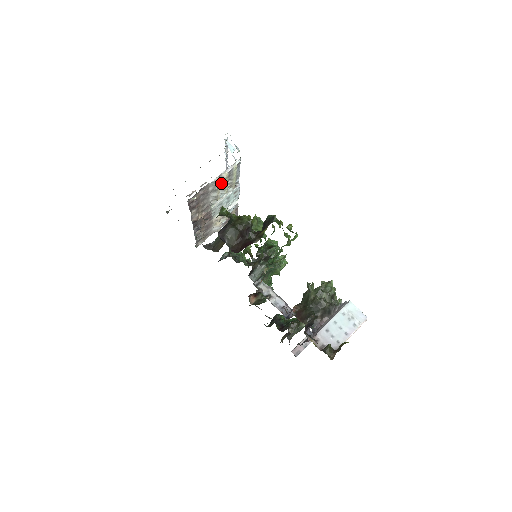
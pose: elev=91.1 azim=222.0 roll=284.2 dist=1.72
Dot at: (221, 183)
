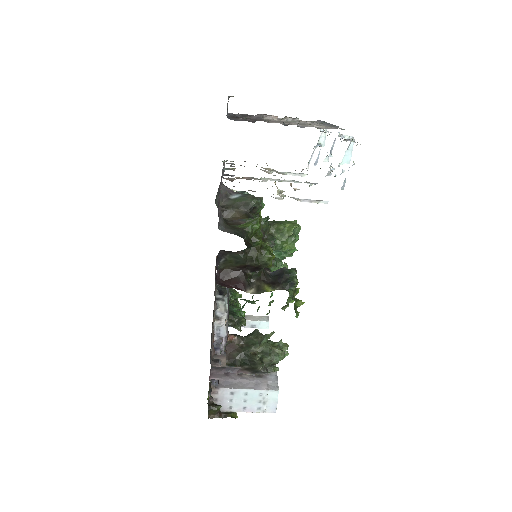
Dot at: occluded
